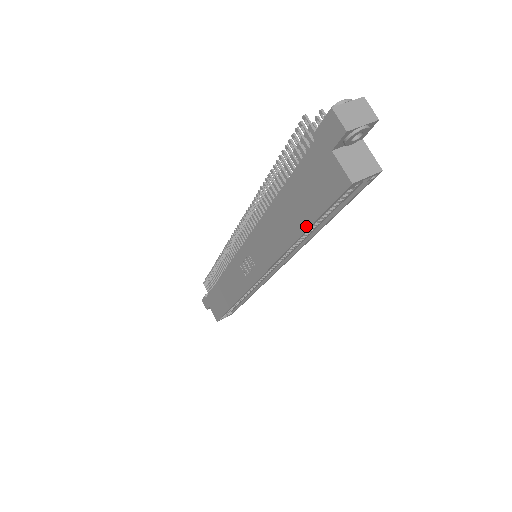
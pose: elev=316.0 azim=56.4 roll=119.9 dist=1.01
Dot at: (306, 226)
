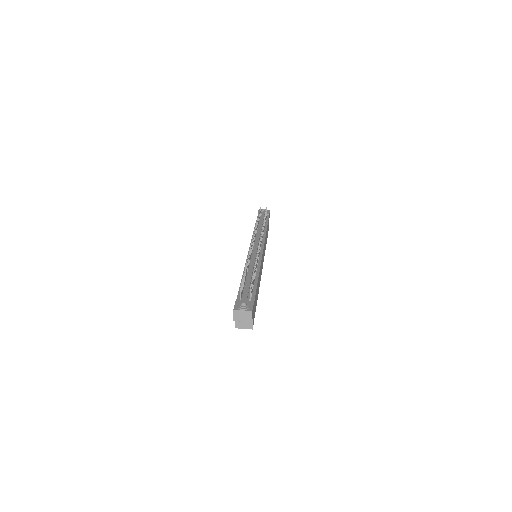
Dot at: occluded
